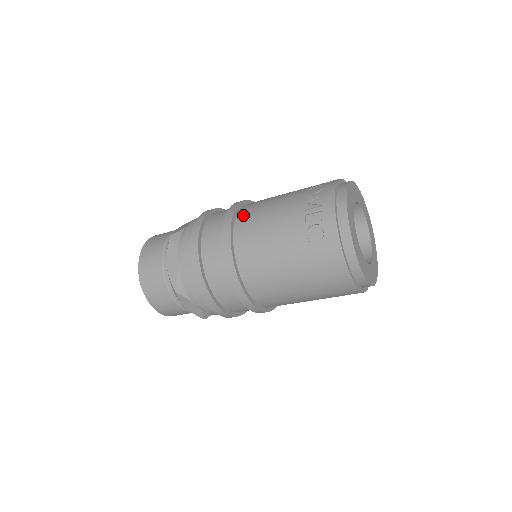
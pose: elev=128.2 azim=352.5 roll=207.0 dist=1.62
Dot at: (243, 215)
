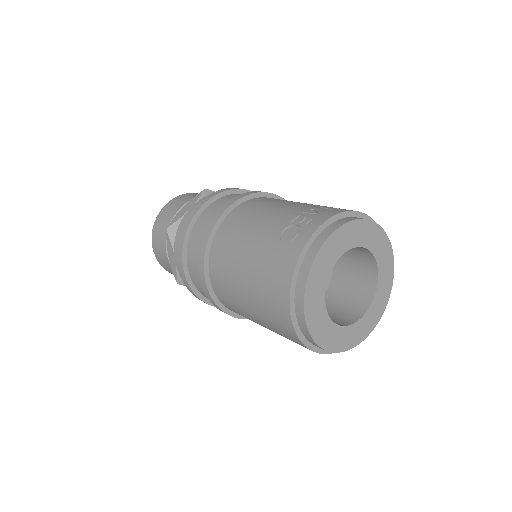
Dot at: (263, 198)
